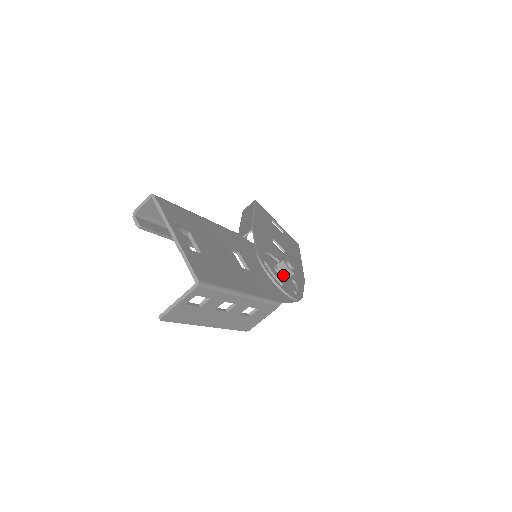
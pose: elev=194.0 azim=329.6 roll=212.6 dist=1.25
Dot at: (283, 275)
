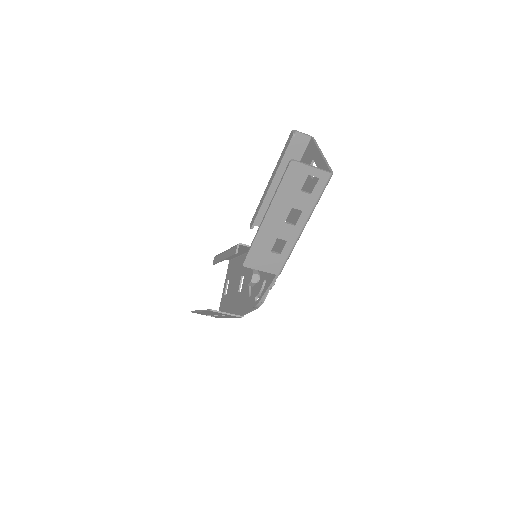
Dot at: occluded
